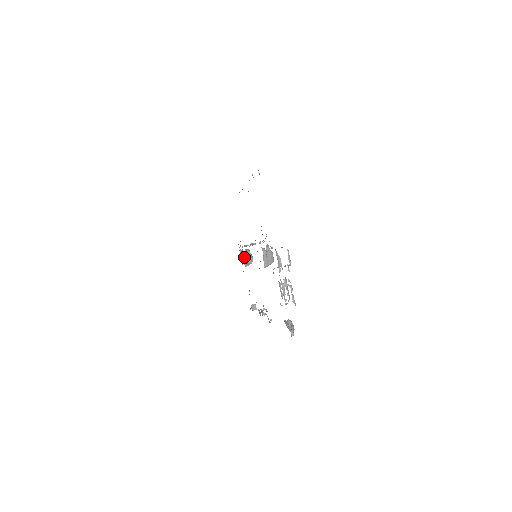
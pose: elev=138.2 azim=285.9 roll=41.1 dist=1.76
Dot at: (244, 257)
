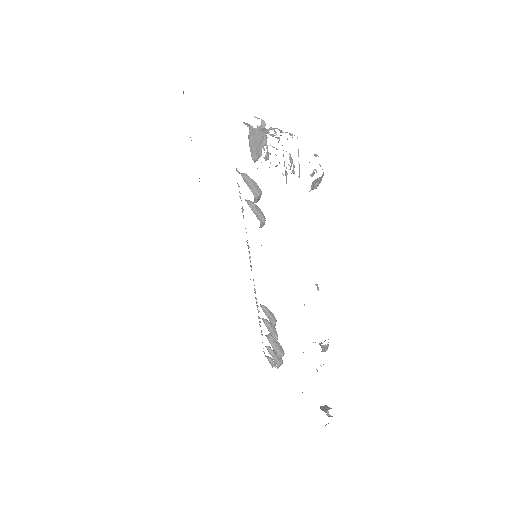
Dot at: (268, 340)
